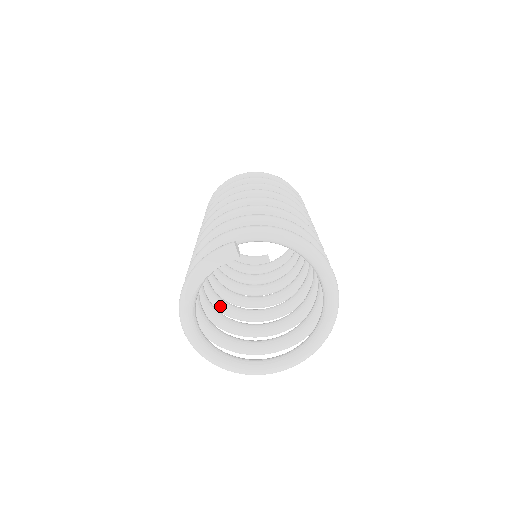
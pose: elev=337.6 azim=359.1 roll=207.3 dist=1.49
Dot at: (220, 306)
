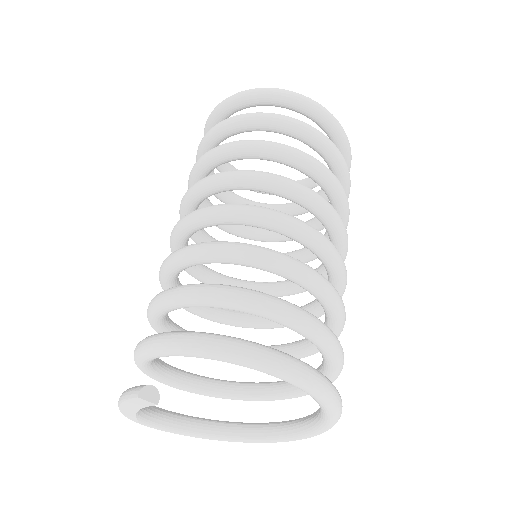
Dot at: (229, 323)
